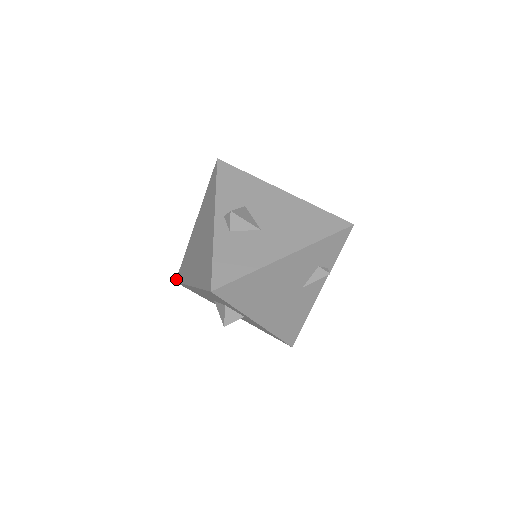
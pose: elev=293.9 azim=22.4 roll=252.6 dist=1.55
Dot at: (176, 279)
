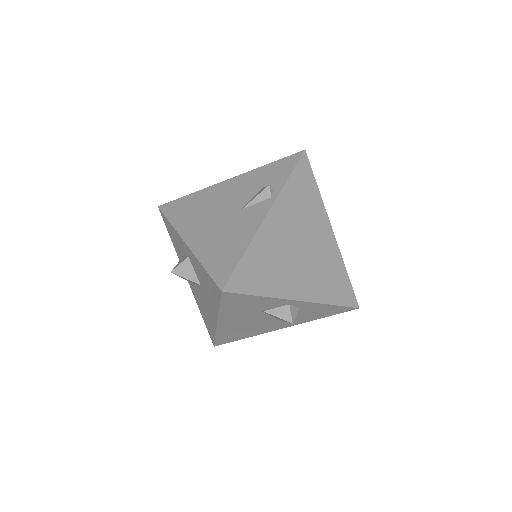
Dot at: occluded
